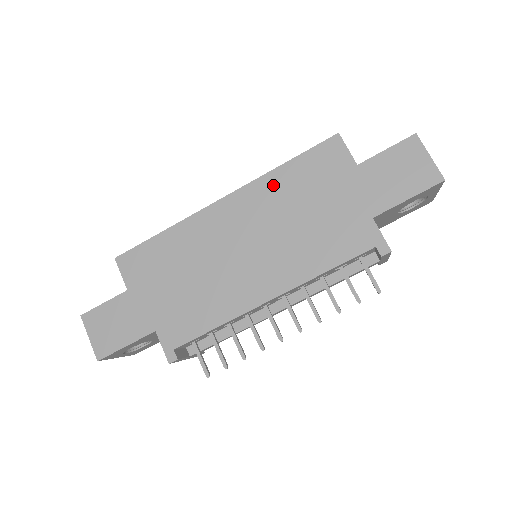
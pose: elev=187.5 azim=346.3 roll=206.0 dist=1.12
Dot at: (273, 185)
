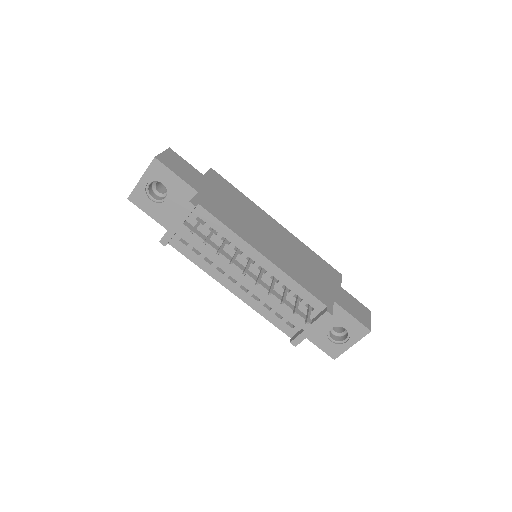
Dot at: (303, 248)
